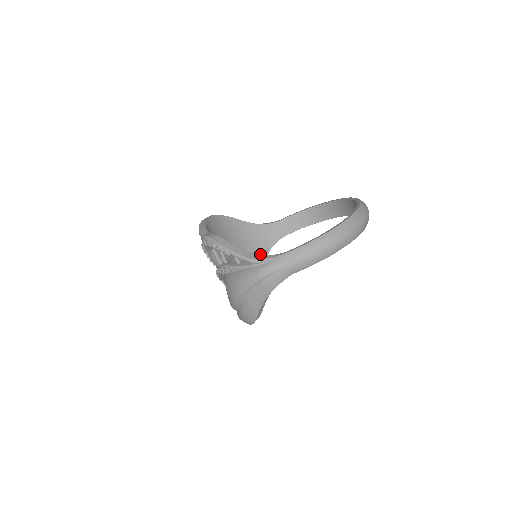
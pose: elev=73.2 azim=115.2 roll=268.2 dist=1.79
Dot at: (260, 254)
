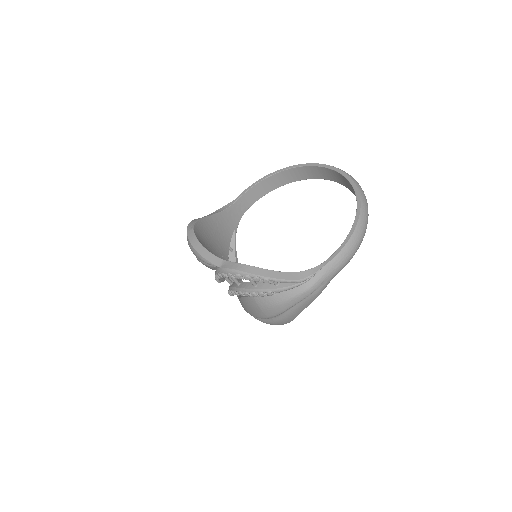
Dot at: occluded
